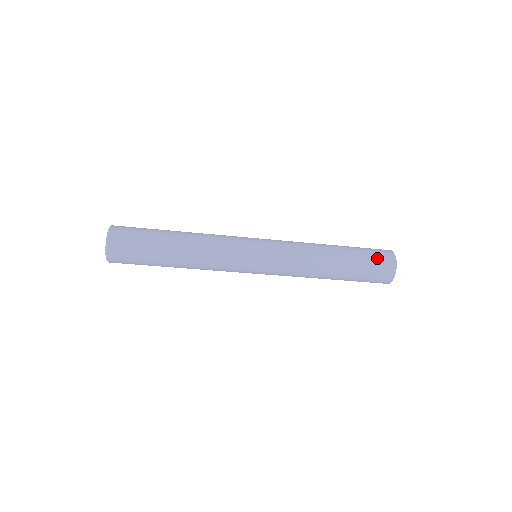
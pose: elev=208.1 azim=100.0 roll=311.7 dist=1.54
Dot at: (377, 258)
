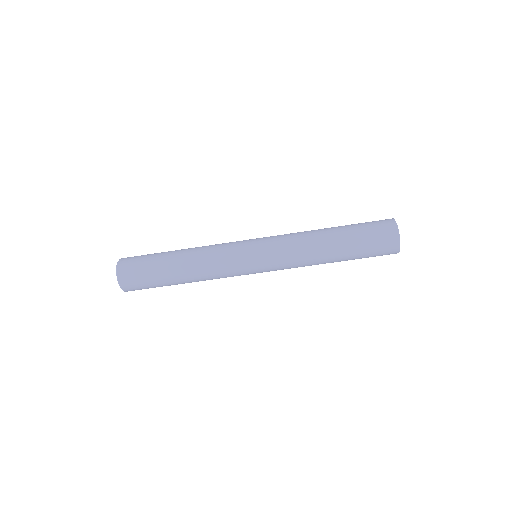
Dot at: (375, 225)
